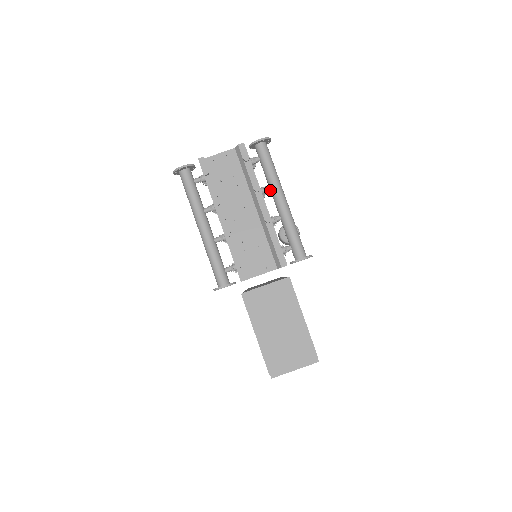
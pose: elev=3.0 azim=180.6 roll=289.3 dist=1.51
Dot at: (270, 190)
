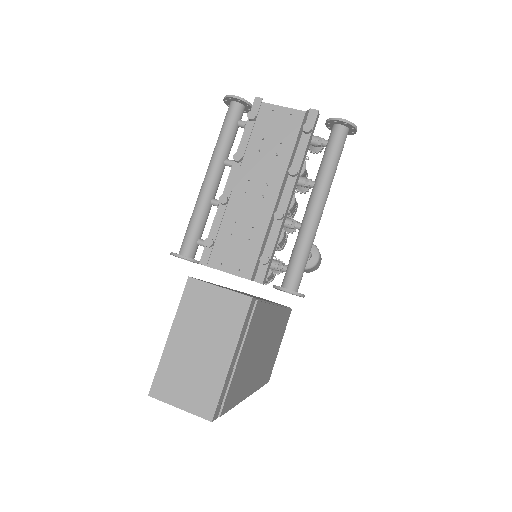
Dot at: (313, 187)
